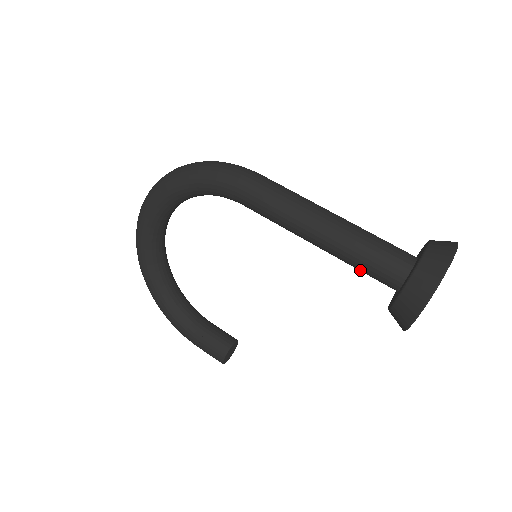
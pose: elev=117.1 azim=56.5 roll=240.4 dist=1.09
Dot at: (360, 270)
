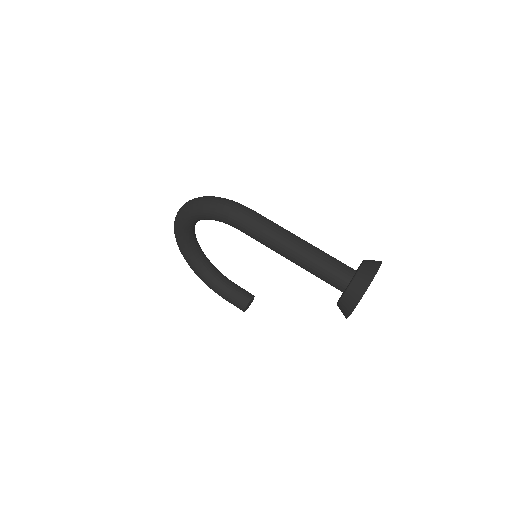
Dot at: occluded
